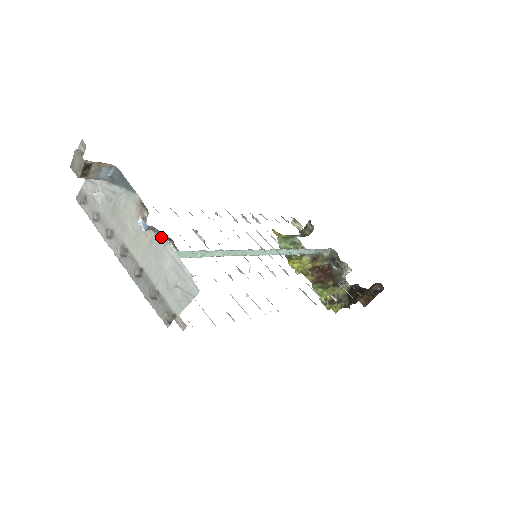
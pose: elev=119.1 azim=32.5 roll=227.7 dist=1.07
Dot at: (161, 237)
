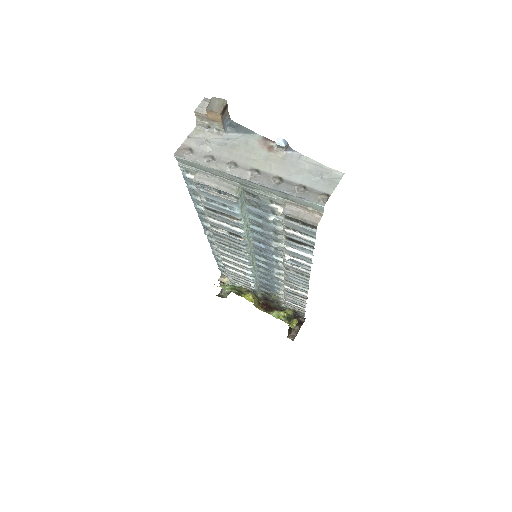
Dot at: (293, 153)
